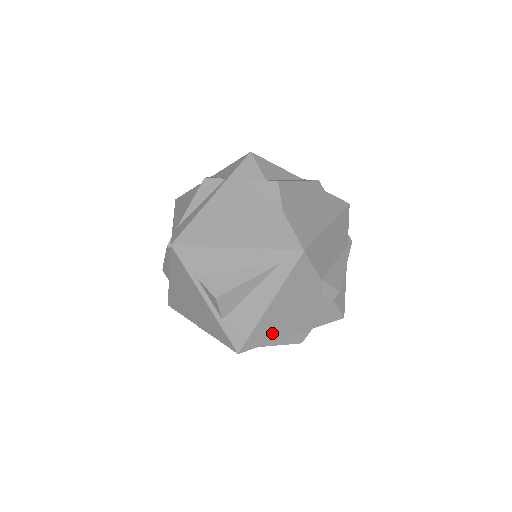
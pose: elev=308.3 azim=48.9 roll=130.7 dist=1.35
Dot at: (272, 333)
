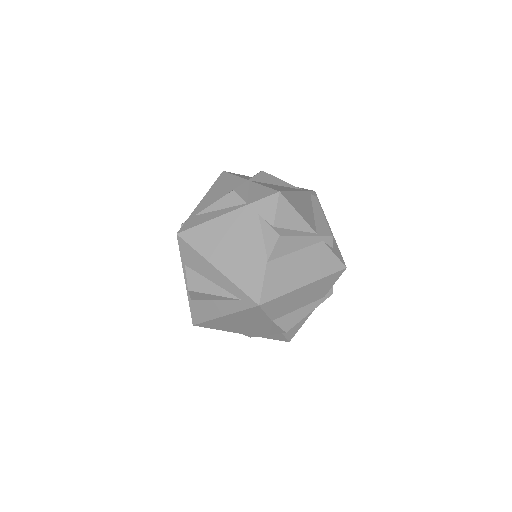
Dot at: (223, 327)
